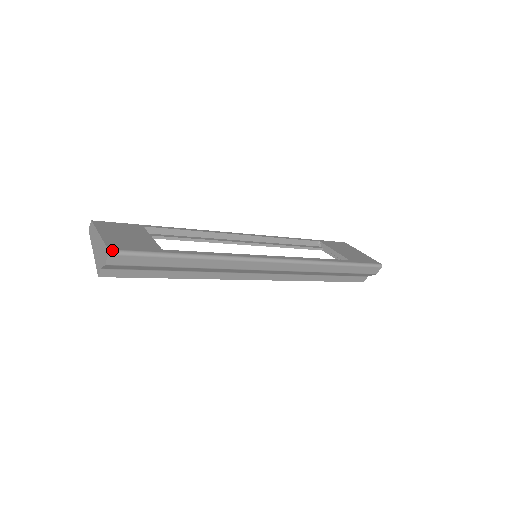
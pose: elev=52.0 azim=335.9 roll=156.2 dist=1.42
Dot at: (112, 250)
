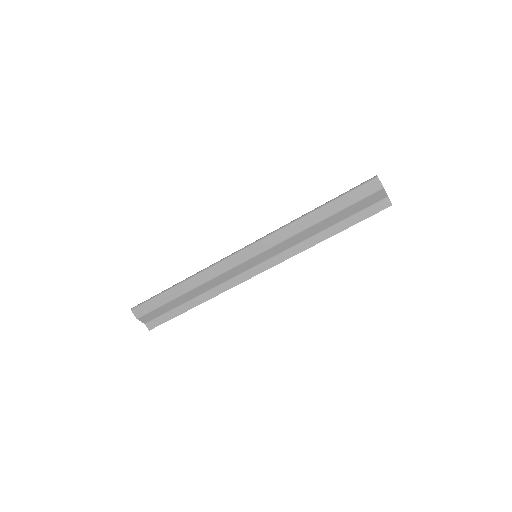
Dot at: (133, 307)
